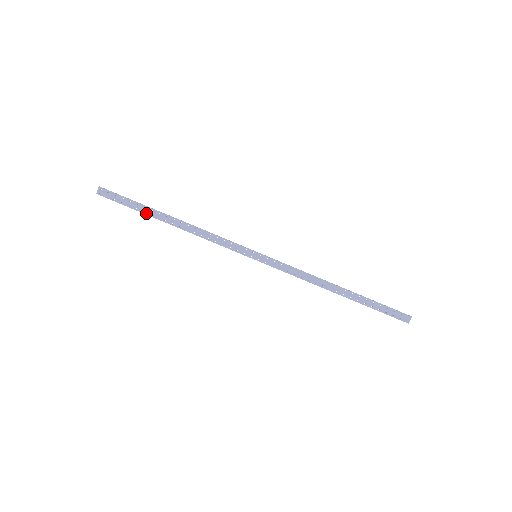
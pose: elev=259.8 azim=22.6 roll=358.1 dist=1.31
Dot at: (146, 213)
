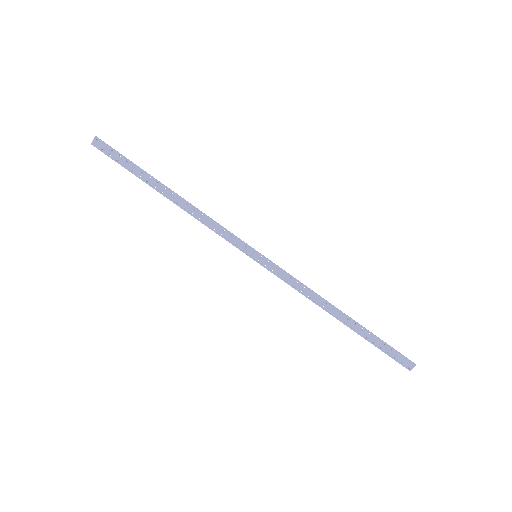
Dot at: (143, 179)
